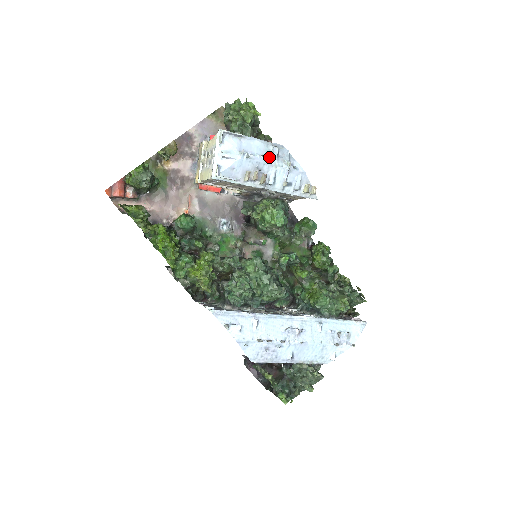
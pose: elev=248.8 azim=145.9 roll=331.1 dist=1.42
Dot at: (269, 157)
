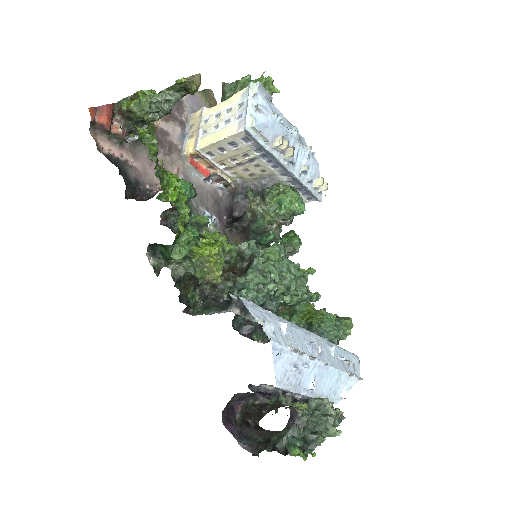
Dot at: (296, 131)
